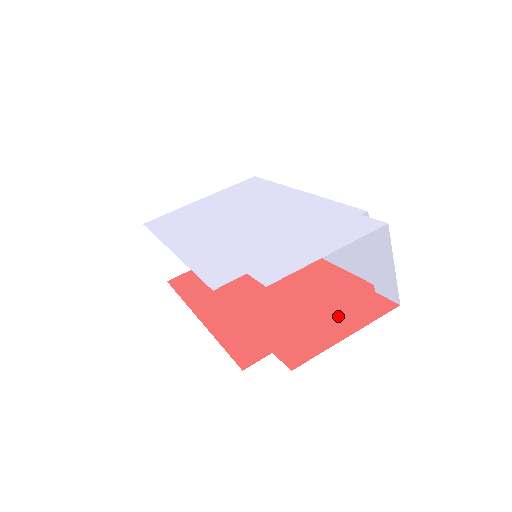
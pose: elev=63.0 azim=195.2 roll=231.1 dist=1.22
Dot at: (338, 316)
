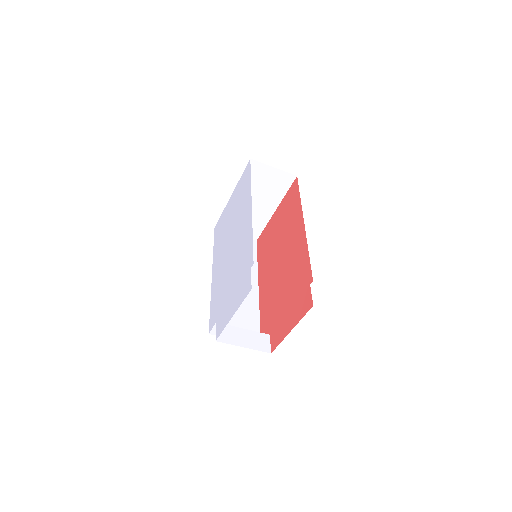
Dot at: (293, 308)
